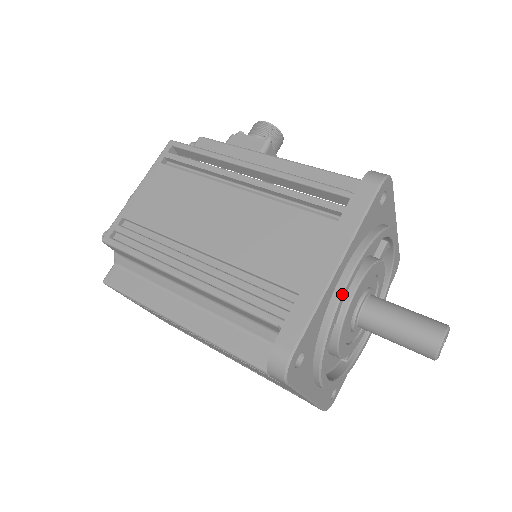
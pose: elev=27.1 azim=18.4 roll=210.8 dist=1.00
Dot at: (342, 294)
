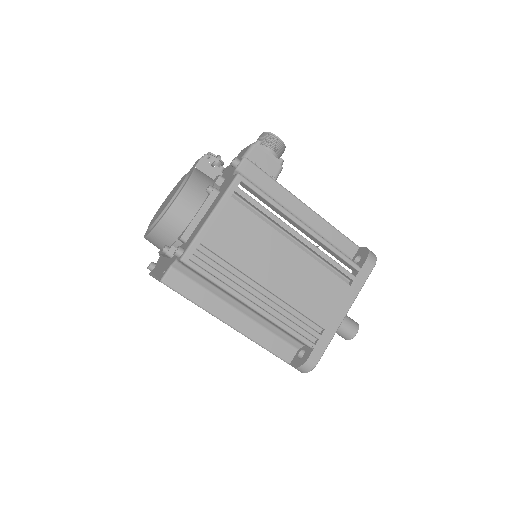
Dot at: occluded
